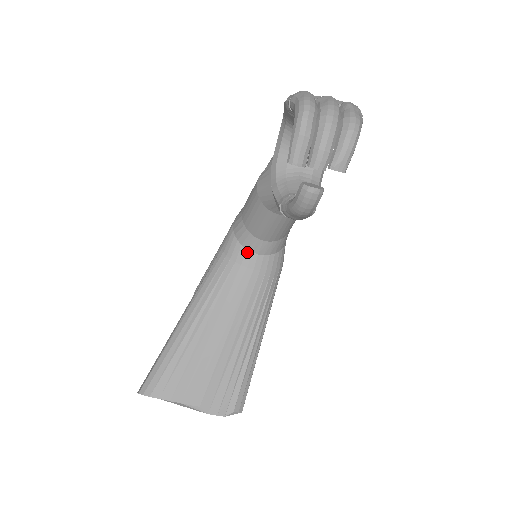
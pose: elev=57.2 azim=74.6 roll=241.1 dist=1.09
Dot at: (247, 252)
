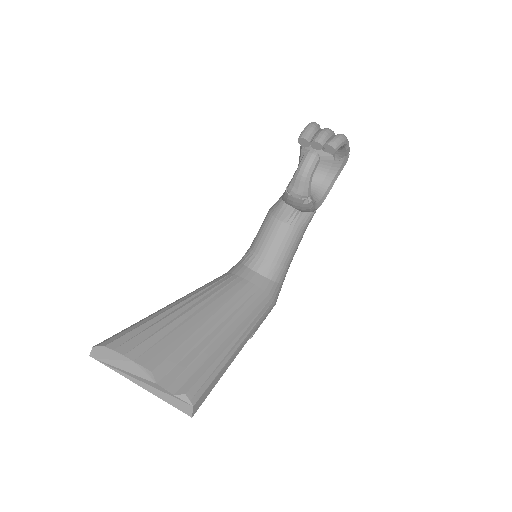
Dot at: (247, 269)
